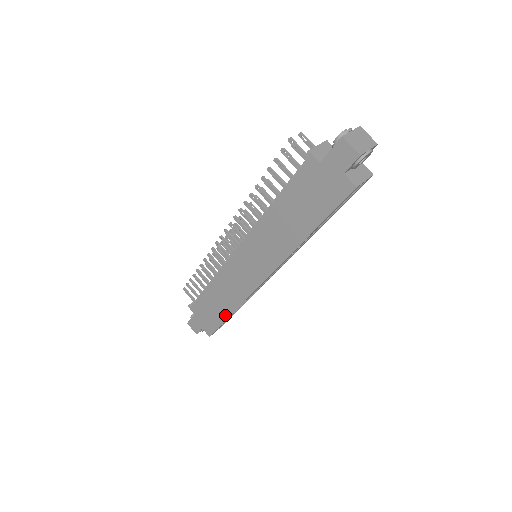
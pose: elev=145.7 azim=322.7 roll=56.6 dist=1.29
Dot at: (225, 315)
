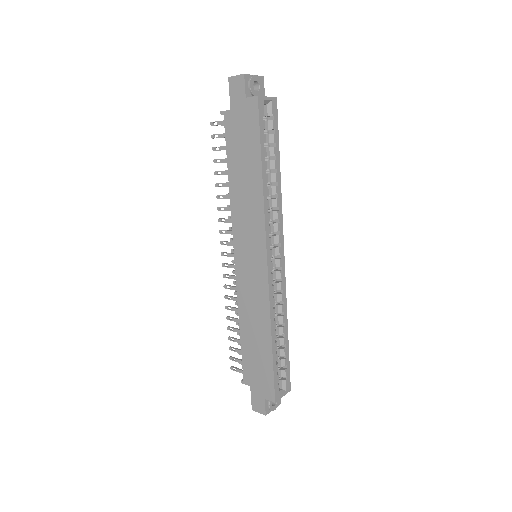
Dot at: (268, 349)
